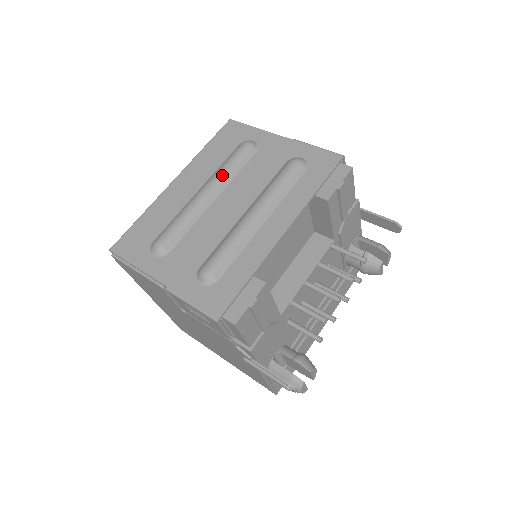
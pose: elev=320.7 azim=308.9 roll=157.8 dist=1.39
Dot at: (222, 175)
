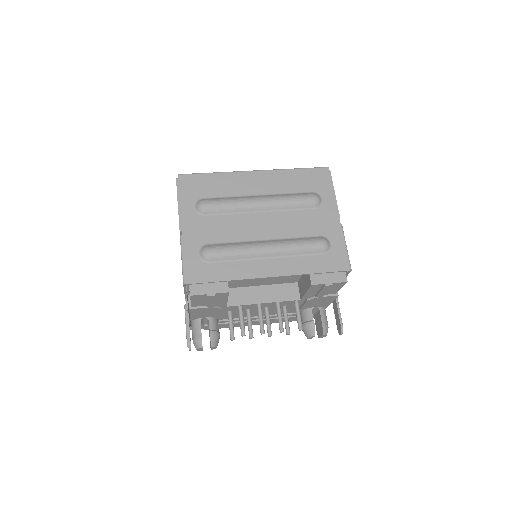
Dot at: (280, 202)
